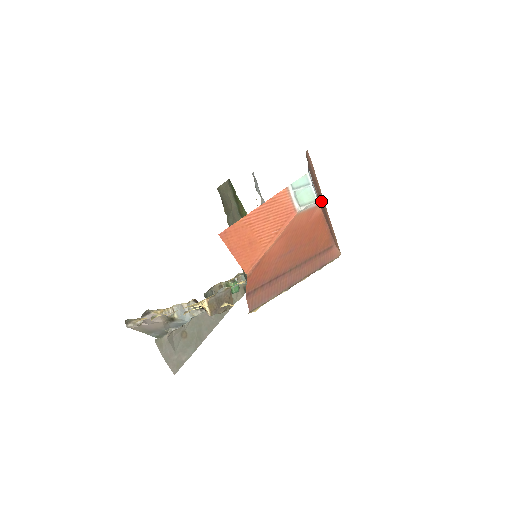
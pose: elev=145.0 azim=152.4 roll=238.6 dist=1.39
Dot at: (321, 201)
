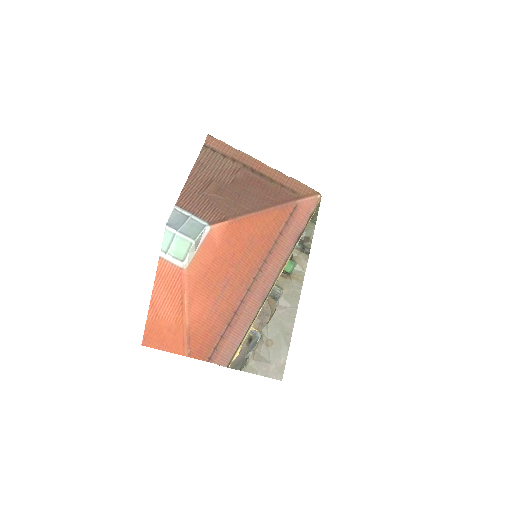
Dot at: (248, 179)
